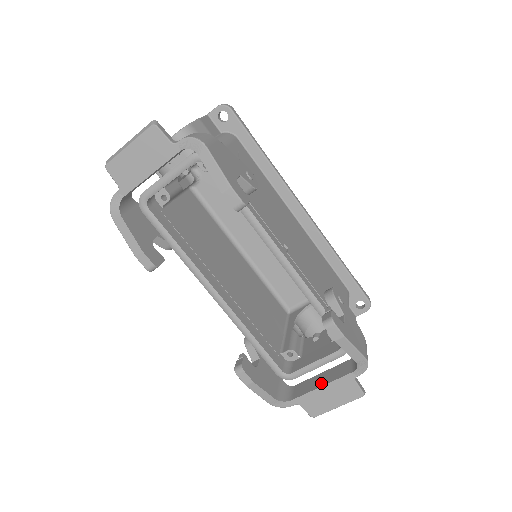
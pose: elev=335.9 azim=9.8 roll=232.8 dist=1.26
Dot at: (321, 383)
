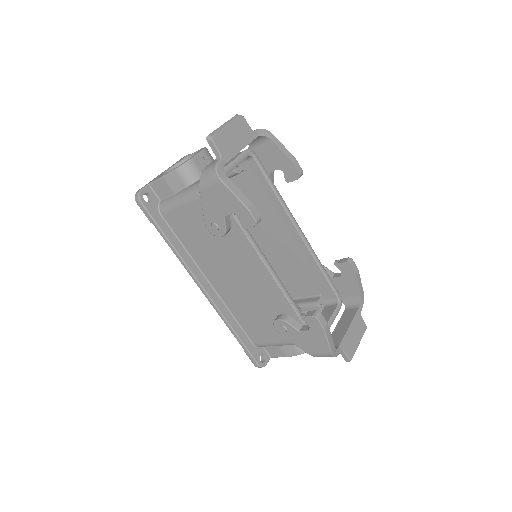
Dot at: (346, 326)
